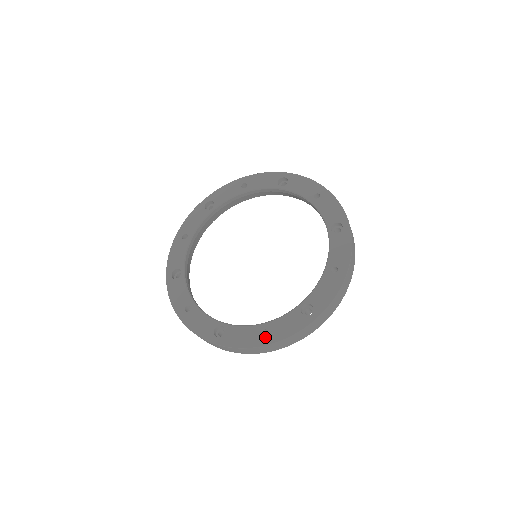
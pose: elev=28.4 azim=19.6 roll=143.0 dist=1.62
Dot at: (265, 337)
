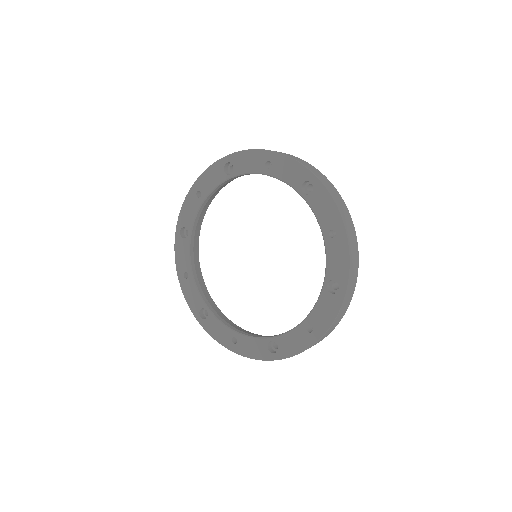
Dot at: (234, 345)
